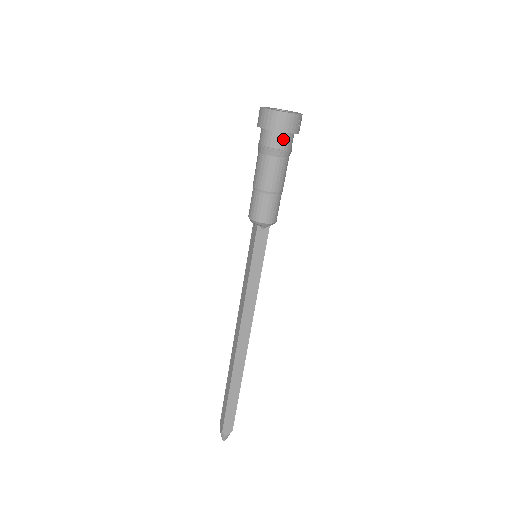
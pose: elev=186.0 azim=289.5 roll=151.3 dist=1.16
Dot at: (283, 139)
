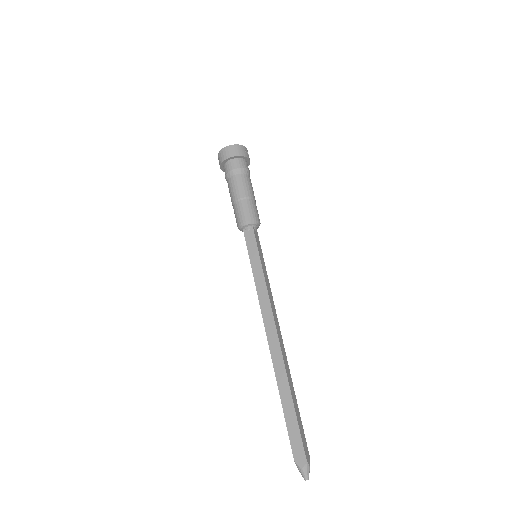
Dot at: (232, 164)
